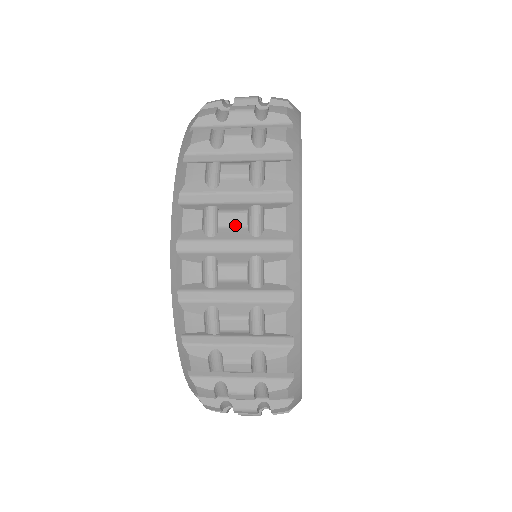
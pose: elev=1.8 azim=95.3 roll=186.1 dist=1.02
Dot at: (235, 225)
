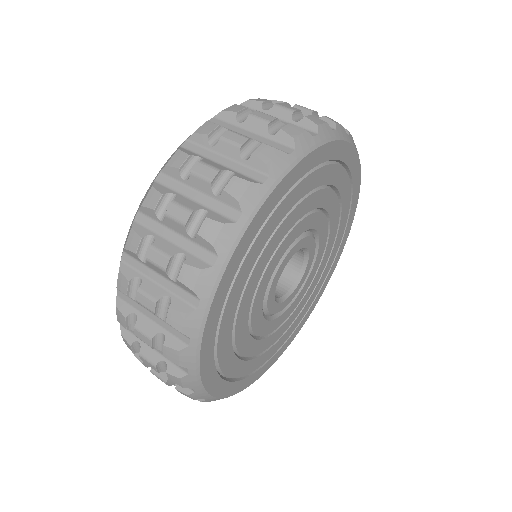
Dot at: (144, 342)
